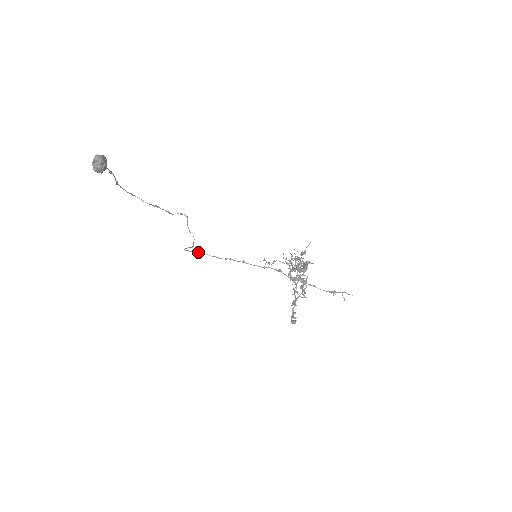
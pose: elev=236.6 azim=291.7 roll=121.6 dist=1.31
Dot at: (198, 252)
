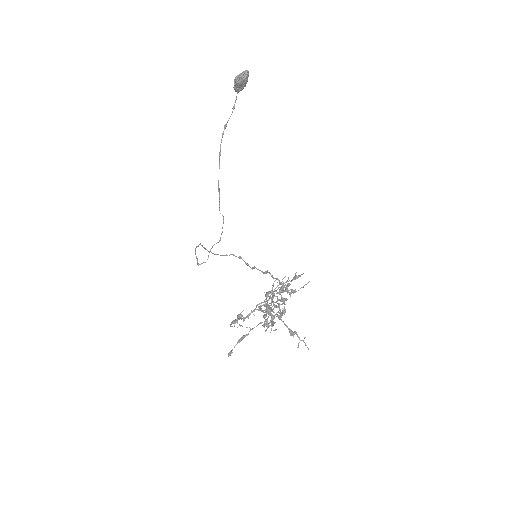
Dot at: occluded
